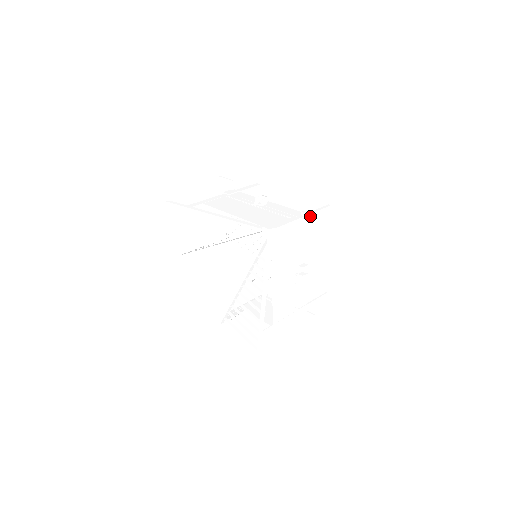
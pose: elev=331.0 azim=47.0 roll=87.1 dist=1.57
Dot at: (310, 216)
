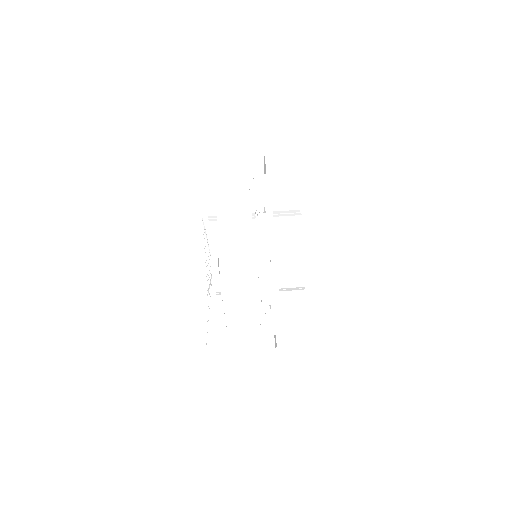
Dot at: (277, 266)
